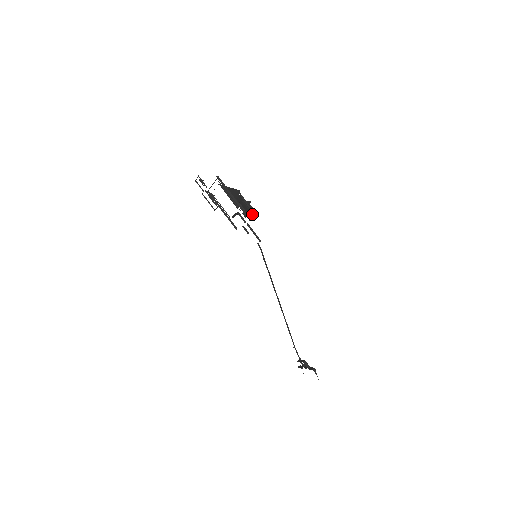
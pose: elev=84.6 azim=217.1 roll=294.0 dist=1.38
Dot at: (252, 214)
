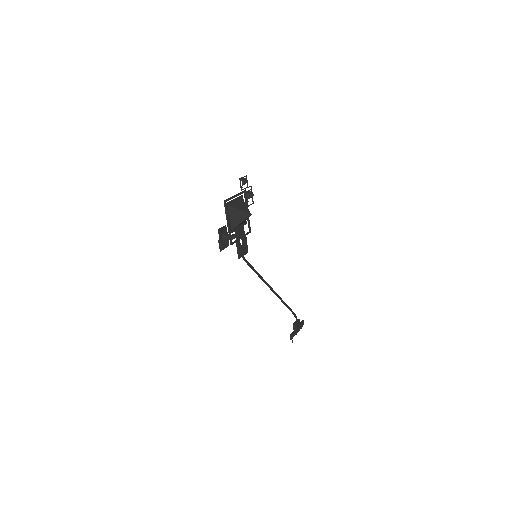
Dot at: (225, 245)
